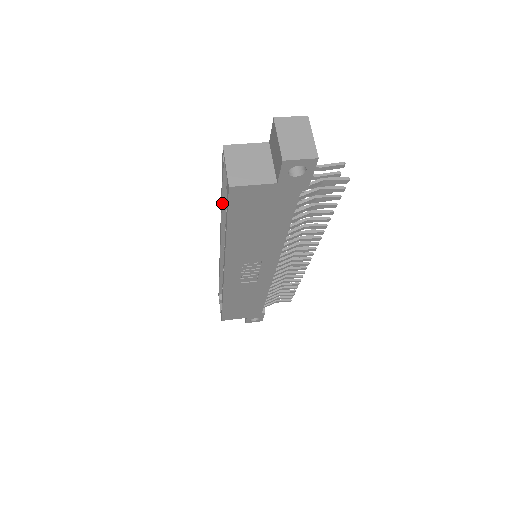
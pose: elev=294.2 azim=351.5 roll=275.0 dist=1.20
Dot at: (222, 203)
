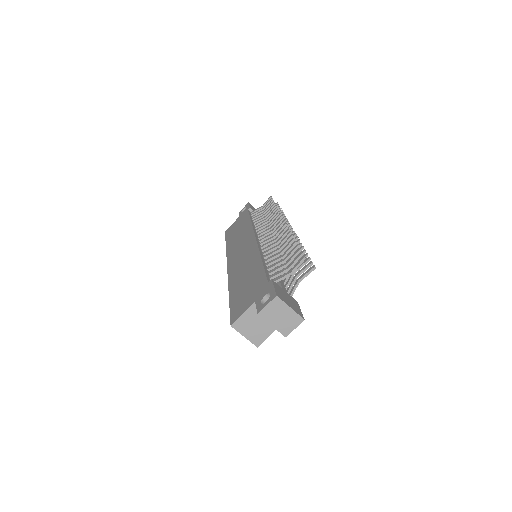
Dot at: occluded
